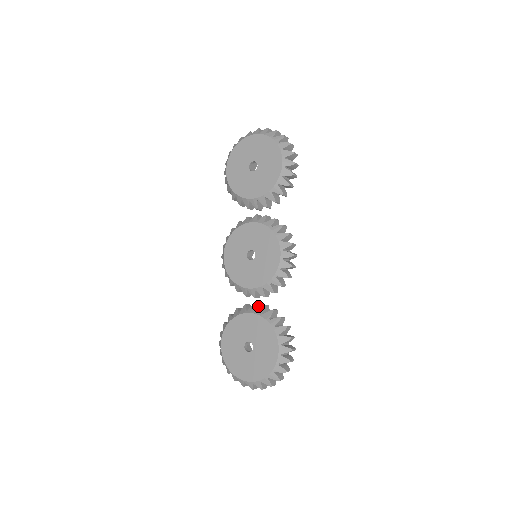
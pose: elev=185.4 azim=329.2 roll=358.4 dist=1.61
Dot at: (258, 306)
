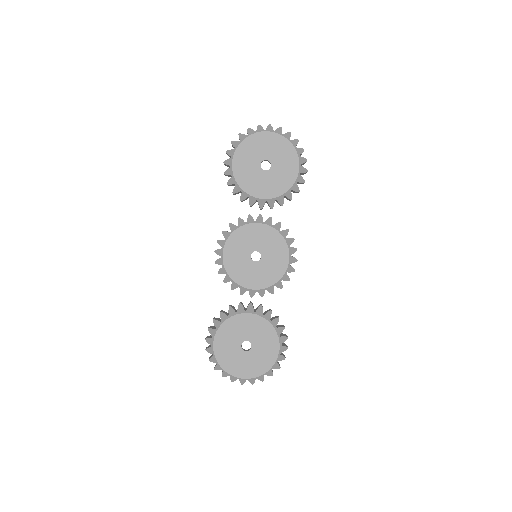
Dot at: occluded
